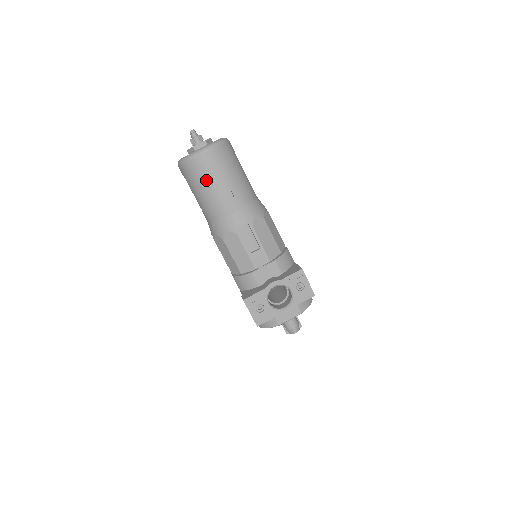
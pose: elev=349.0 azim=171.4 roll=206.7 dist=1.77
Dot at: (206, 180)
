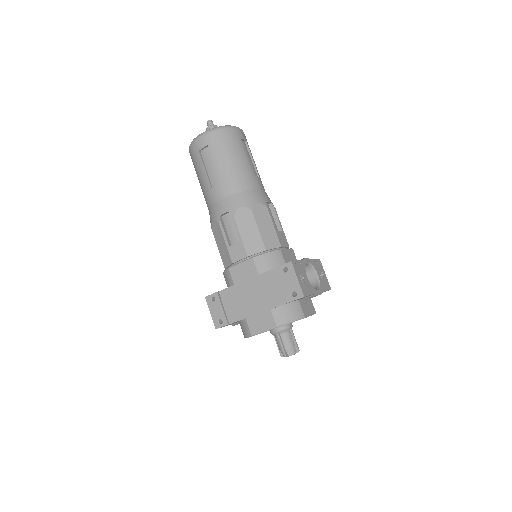
Dot at: (240, 150)
